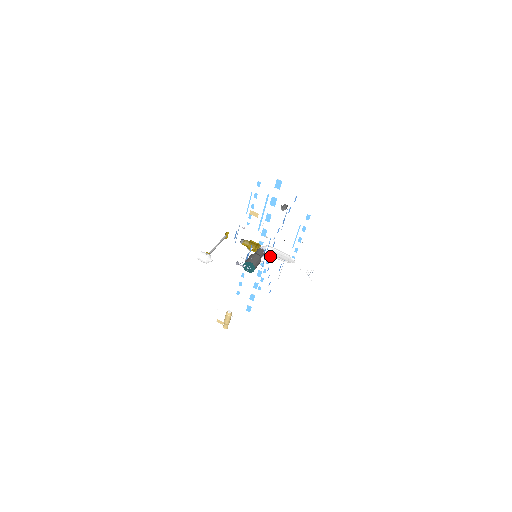
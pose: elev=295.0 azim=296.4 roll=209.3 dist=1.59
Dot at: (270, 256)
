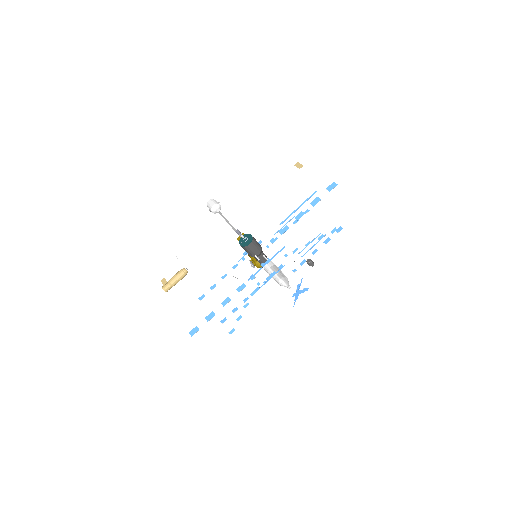
Dot at: (268, 271)
